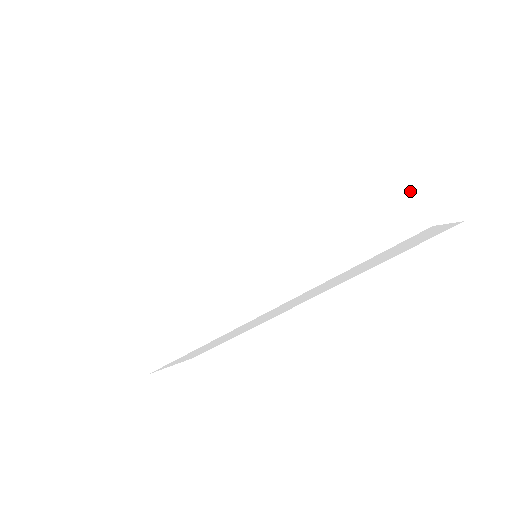
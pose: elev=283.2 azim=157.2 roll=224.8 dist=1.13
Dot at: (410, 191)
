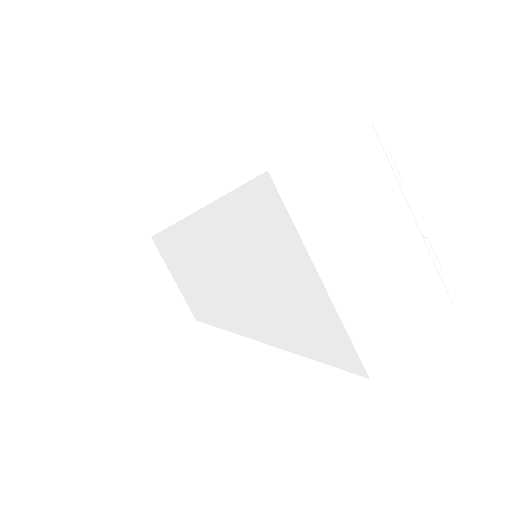
Dot at: (345, 334)
